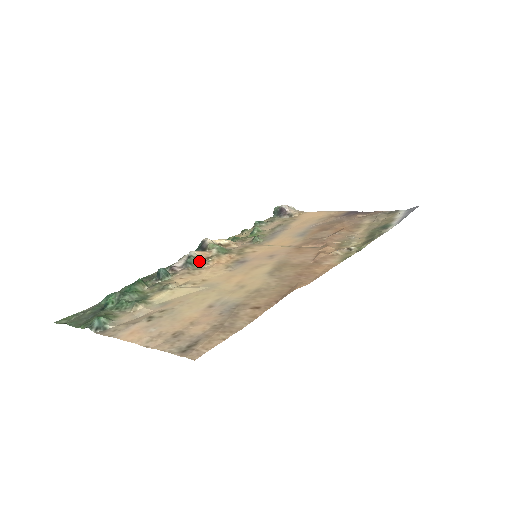
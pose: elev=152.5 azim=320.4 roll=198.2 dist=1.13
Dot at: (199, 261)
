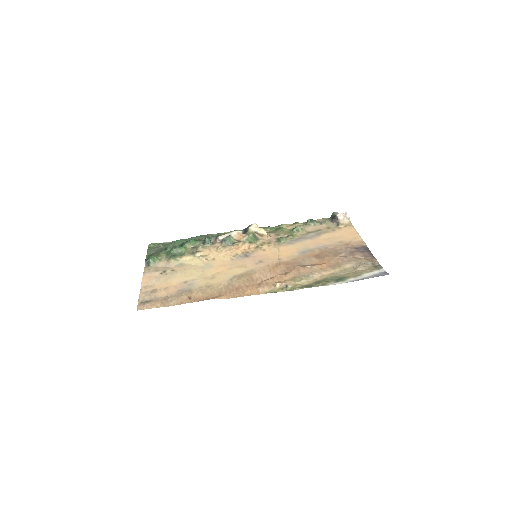
Dot at: (232, 241)
